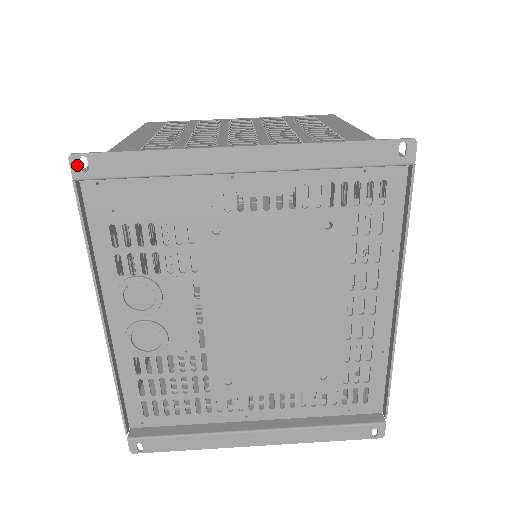
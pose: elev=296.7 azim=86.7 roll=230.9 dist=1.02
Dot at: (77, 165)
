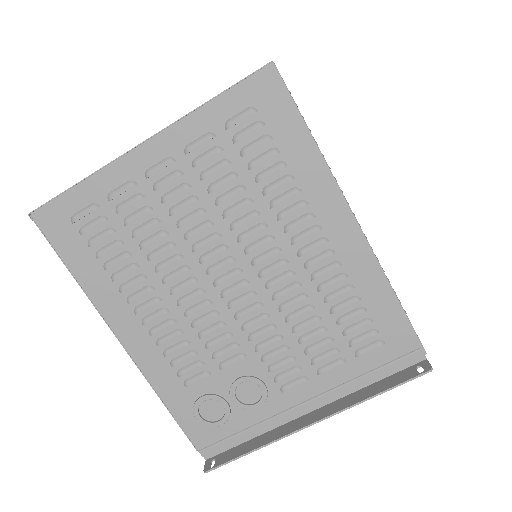
Dot at: (209, 466)
